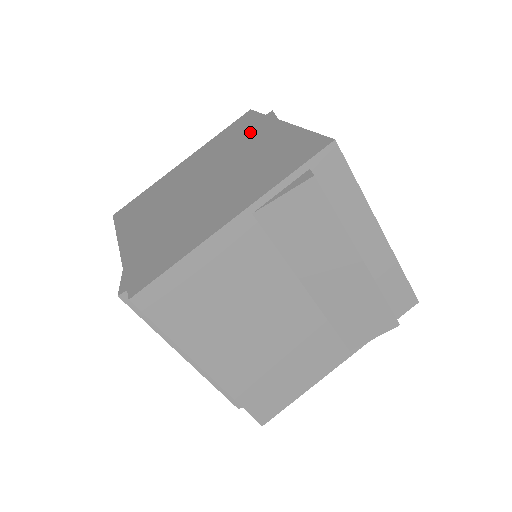
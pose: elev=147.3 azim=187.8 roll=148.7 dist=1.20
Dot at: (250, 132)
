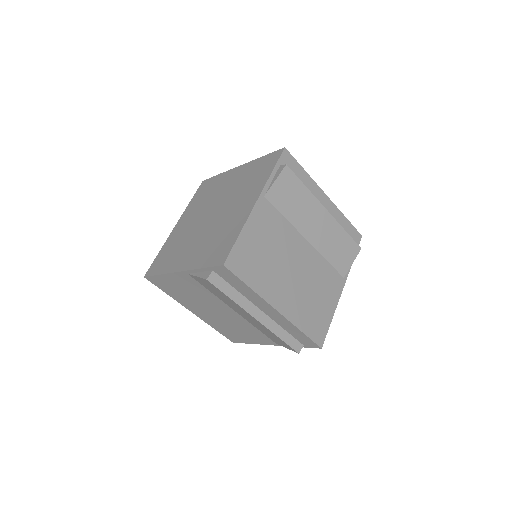
Dot at: (218, 184)
